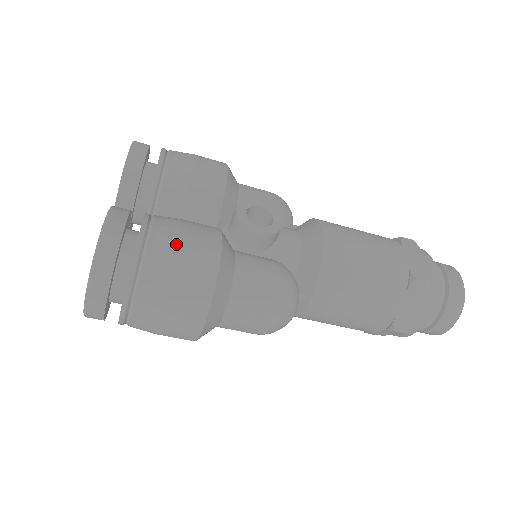
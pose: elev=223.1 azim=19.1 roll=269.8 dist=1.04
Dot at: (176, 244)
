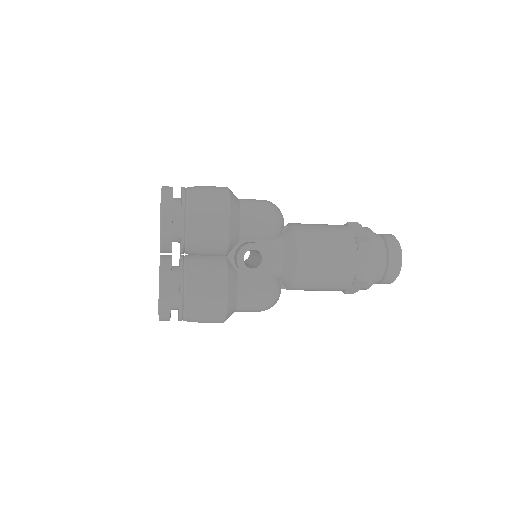
Dot at: (201, 300)
